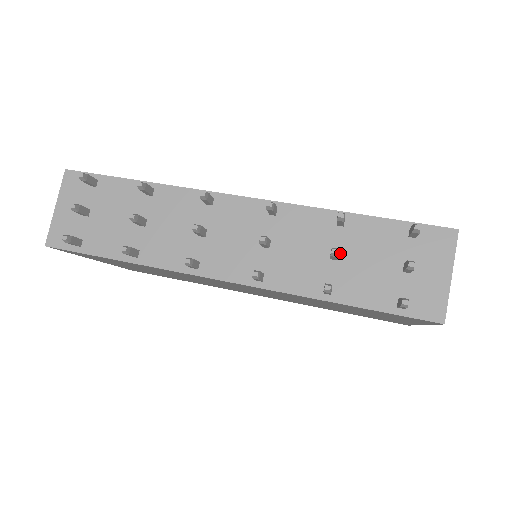
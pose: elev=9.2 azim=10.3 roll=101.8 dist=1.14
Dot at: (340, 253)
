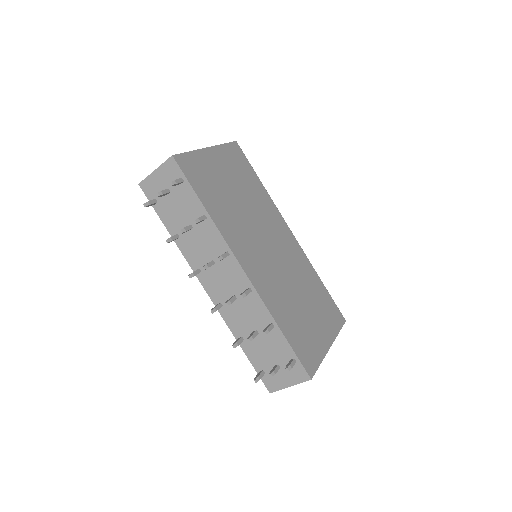
Dot at: (259, 334)
